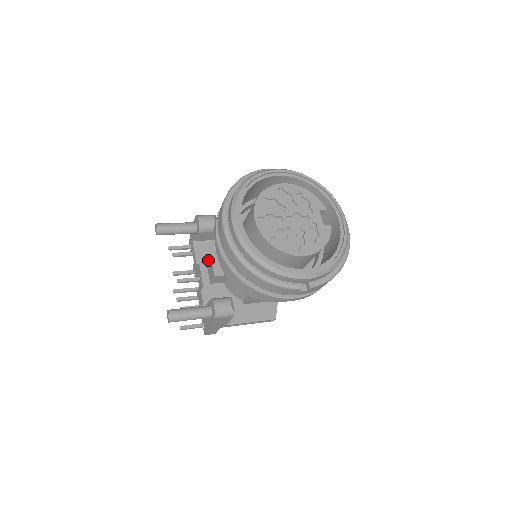
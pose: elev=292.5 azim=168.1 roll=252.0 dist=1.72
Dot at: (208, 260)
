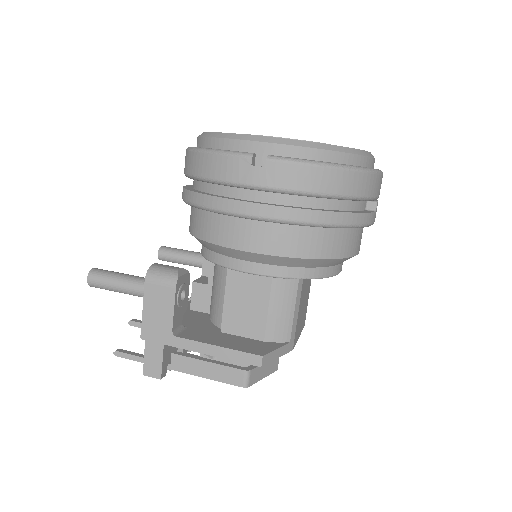
Dot at: occluded
